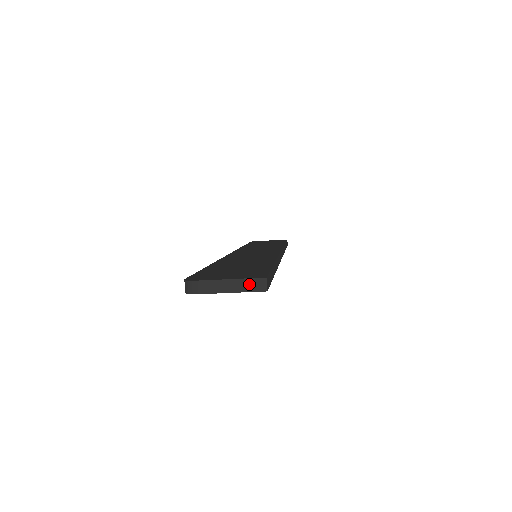
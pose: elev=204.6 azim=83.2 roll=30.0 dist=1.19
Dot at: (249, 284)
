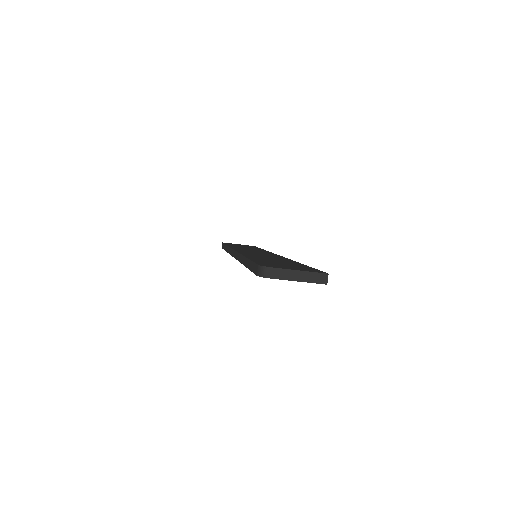
Dot at: (314, 277)
